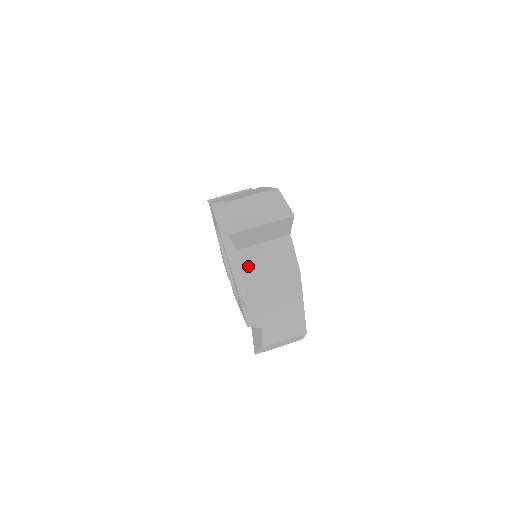
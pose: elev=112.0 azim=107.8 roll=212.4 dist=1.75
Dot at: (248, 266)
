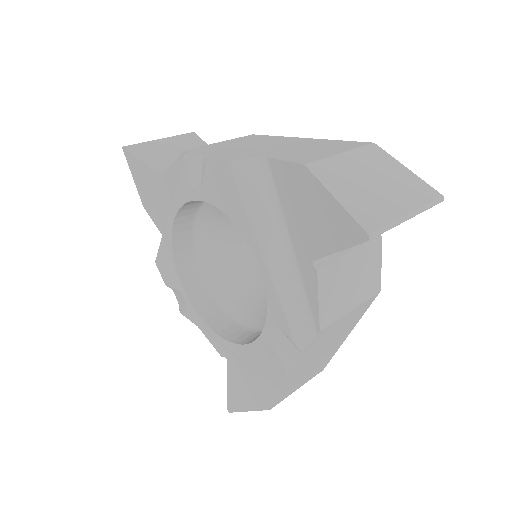
Dot at: (327, 290)
